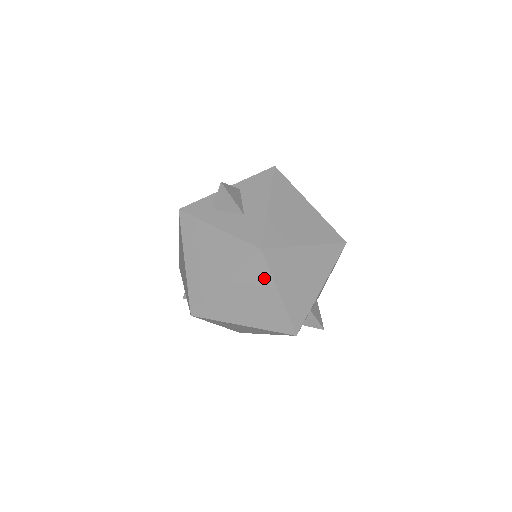
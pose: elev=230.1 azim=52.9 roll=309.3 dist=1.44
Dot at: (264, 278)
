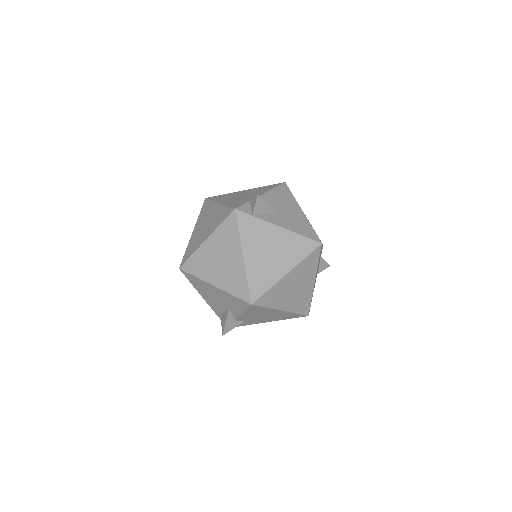
Dot at: (210, 206)
